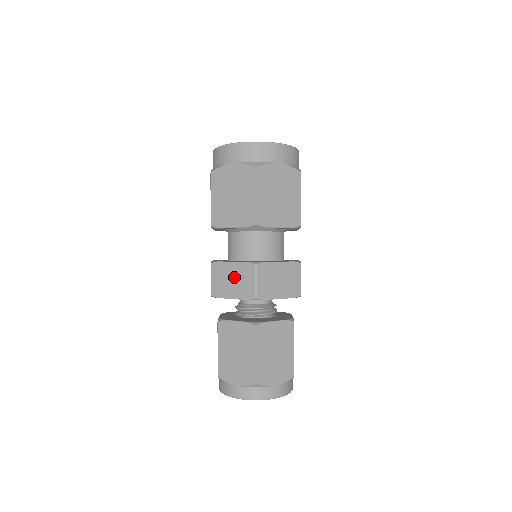
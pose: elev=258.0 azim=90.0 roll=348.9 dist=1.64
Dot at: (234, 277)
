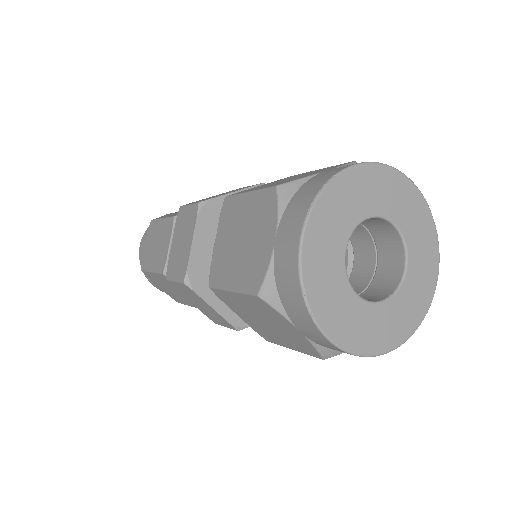
Dot at: (205, 308)
